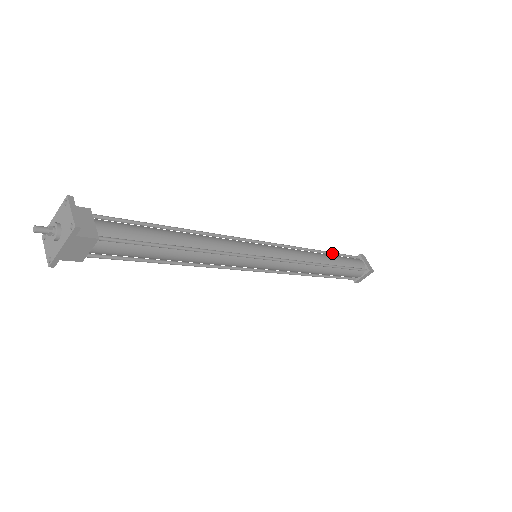
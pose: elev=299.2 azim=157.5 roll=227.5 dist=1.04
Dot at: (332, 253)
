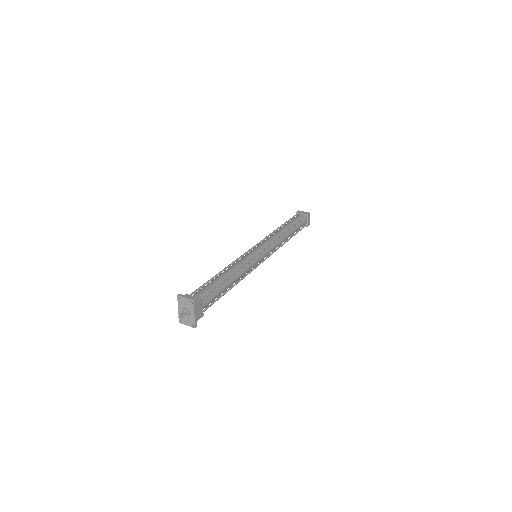
Dot at: (284, 224)
